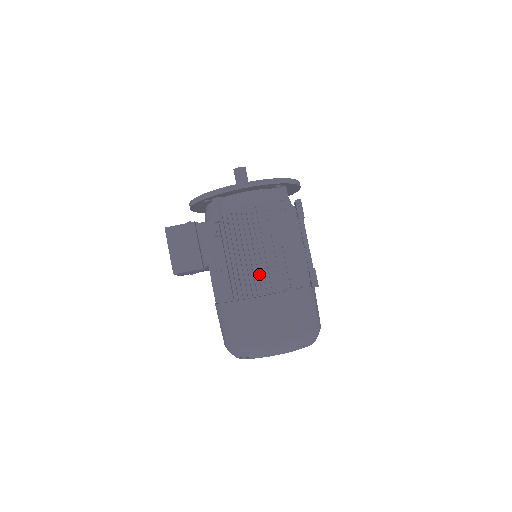
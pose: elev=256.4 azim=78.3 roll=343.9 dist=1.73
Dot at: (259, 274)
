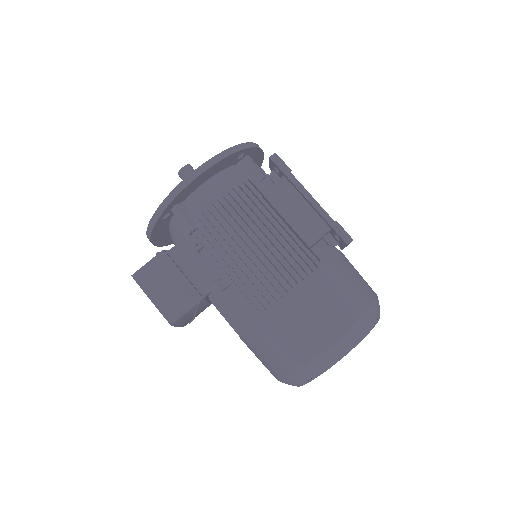
Dot at: (275, 265)
